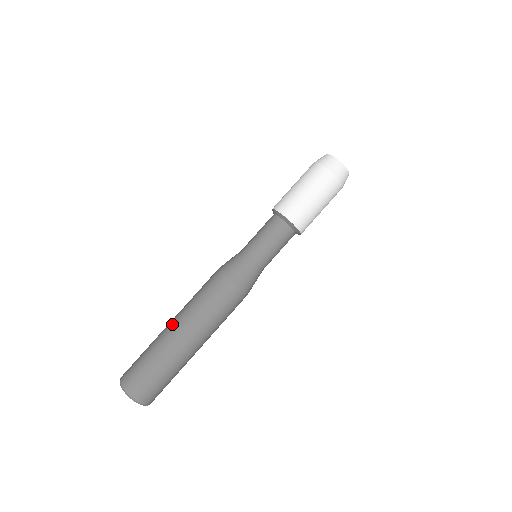
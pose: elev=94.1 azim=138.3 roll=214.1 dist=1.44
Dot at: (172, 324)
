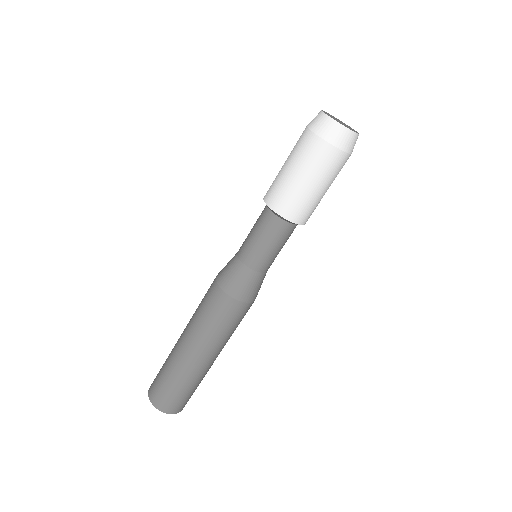
Dot at: (180, 339)
